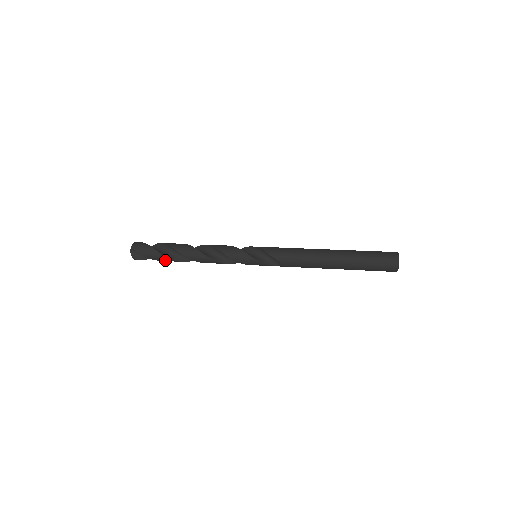
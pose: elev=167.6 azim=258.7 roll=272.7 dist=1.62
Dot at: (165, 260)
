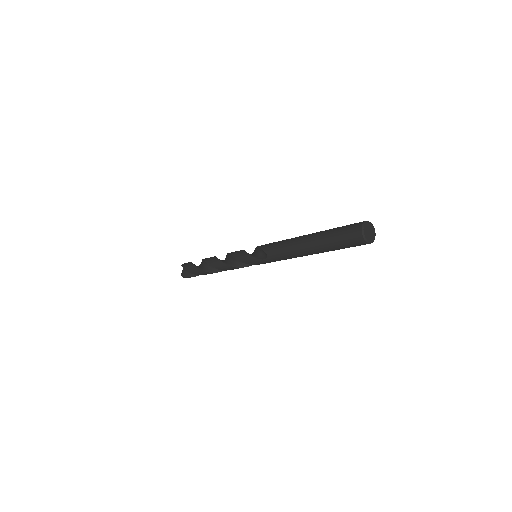
Dot at: (198, 272)
